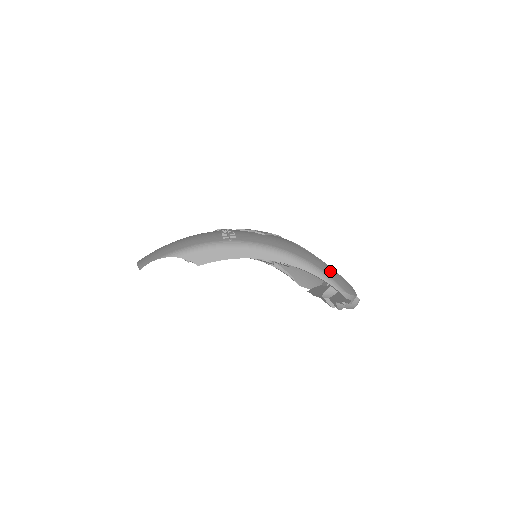
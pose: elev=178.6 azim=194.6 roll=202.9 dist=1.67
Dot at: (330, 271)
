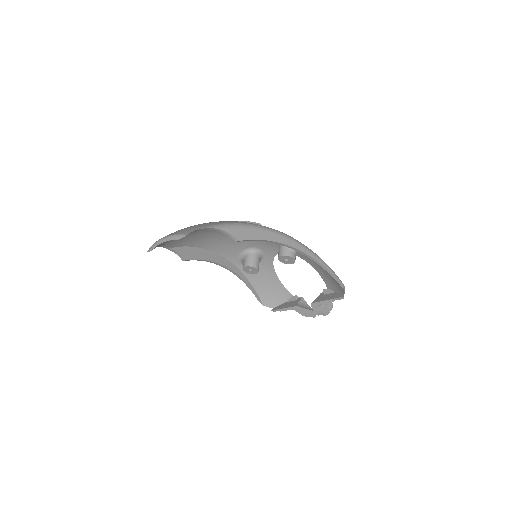
Dot at: occluded
